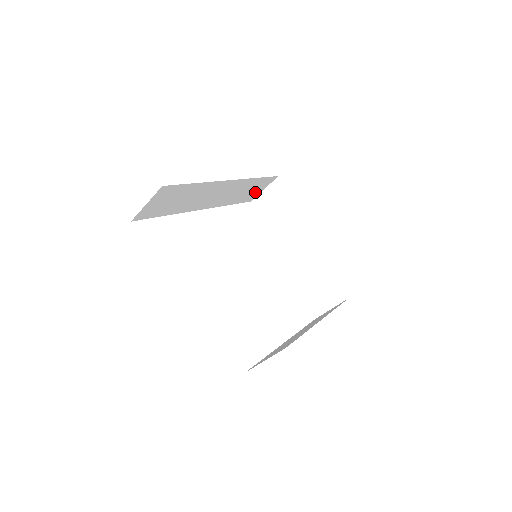
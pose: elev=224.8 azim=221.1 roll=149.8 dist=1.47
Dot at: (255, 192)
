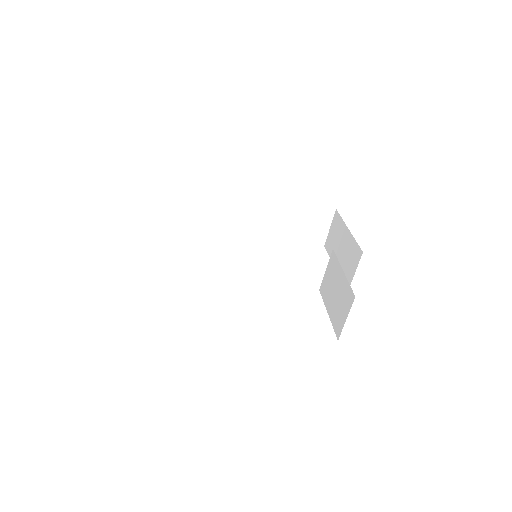
Dot at: (317, 230)
